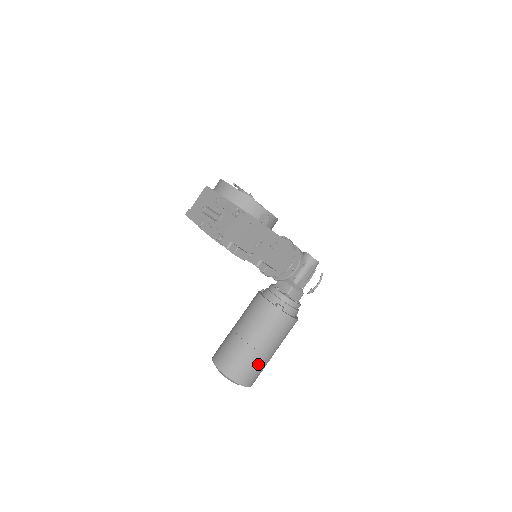
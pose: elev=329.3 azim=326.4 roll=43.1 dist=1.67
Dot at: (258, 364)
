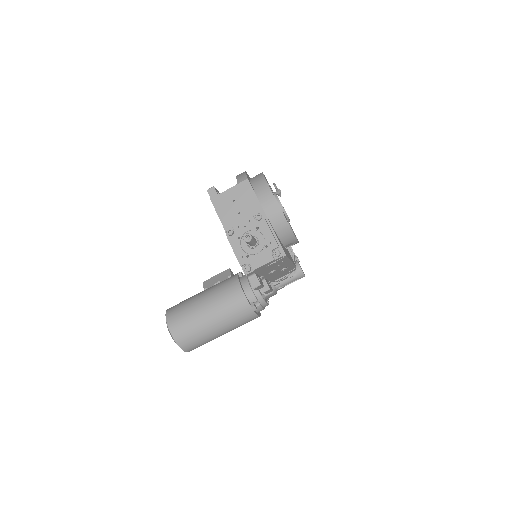
Dot at: (209, 341)
